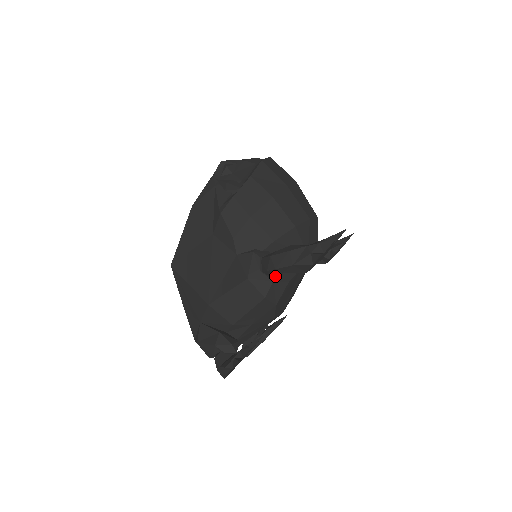
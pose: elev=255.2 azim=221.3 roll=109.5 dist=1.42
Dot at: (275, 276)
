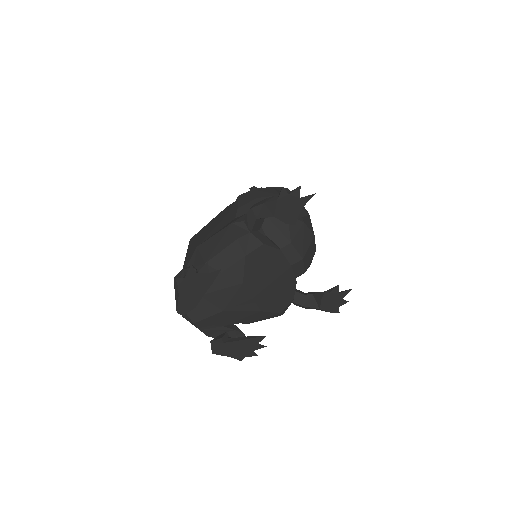
Dot at: (254, 232)
